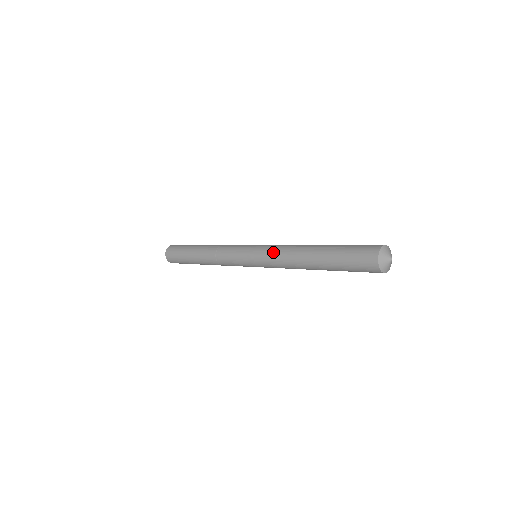
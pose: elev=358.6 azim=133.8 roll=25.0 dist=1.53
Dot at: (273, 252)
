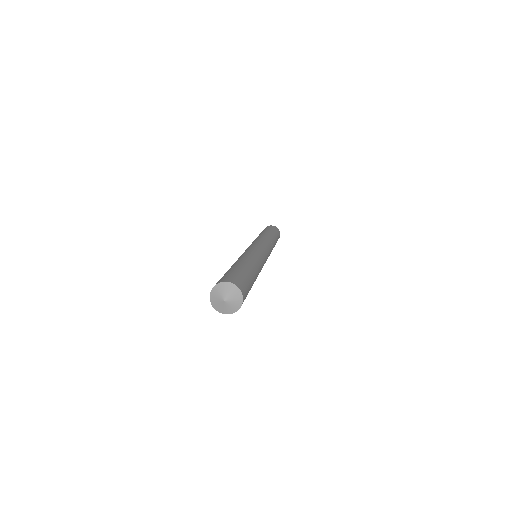
Dot at: occluded
